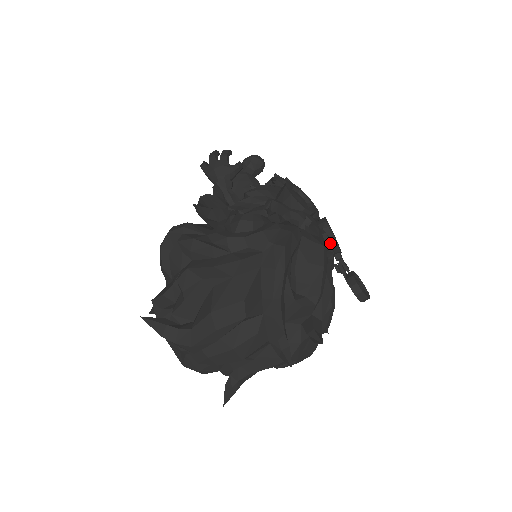
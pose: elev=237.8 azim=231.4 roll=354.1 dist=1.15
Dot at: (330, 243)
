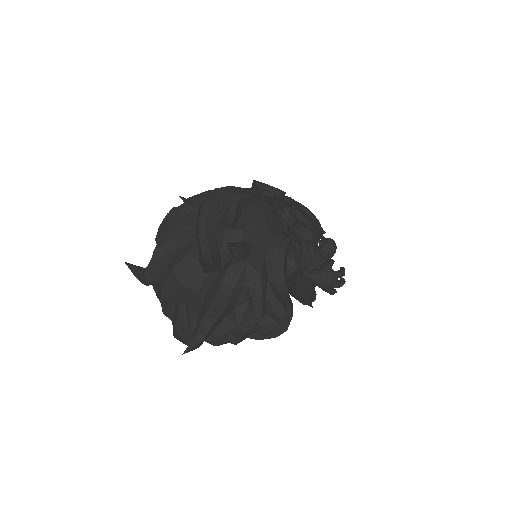
Dot at: (287, 207)
